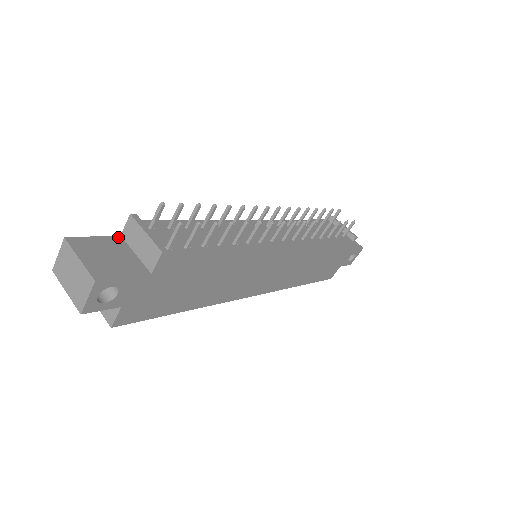
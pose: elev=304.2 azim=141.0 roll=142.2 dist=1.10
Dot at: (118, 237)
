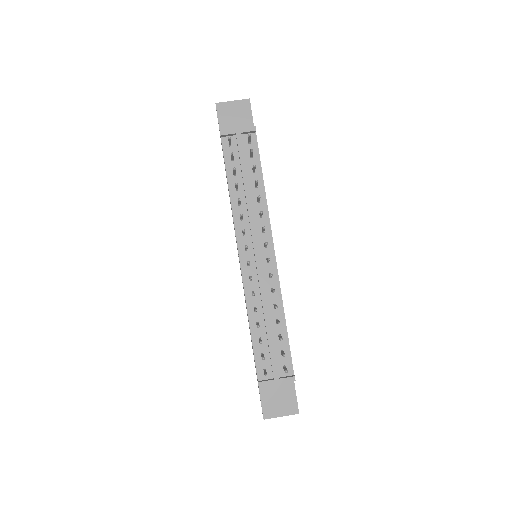
Dot at: occluded
